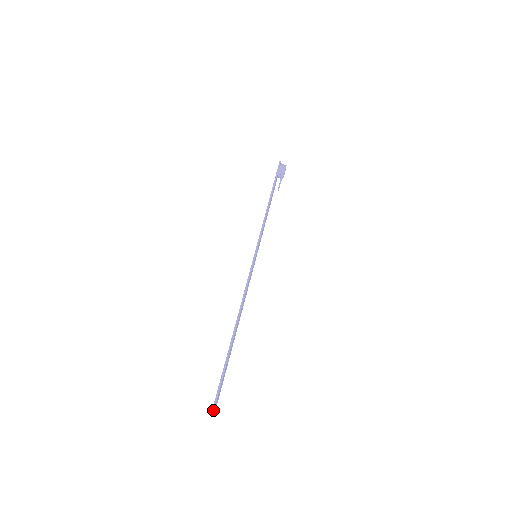
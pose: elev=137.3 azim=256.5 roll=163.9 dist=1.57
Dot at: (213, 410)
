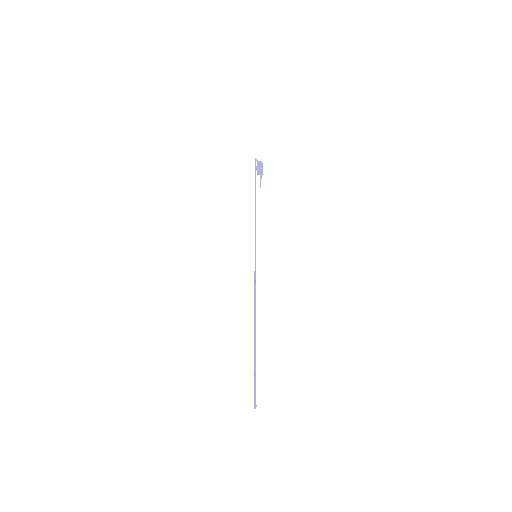
Dot at: (255, 406)
